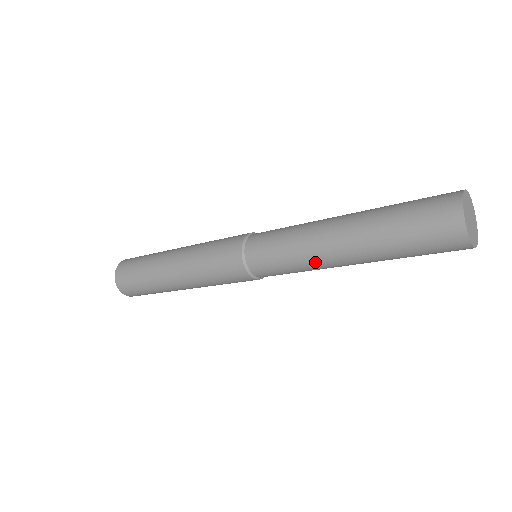
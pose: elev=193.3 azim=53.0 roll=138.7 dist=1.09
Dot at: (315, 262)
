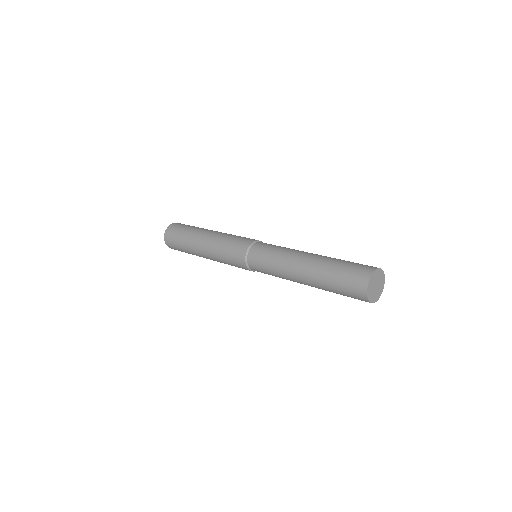
Dot at: (287, 277)
